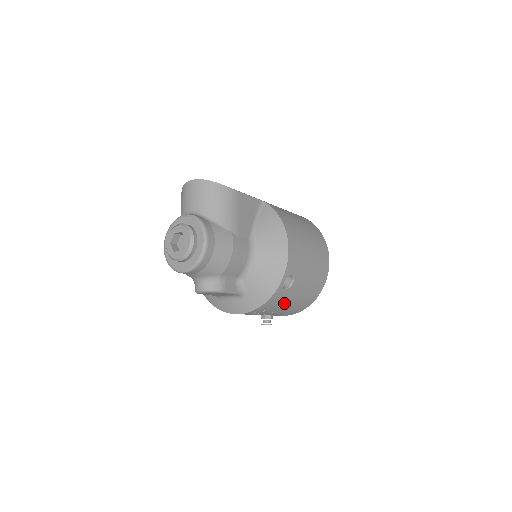
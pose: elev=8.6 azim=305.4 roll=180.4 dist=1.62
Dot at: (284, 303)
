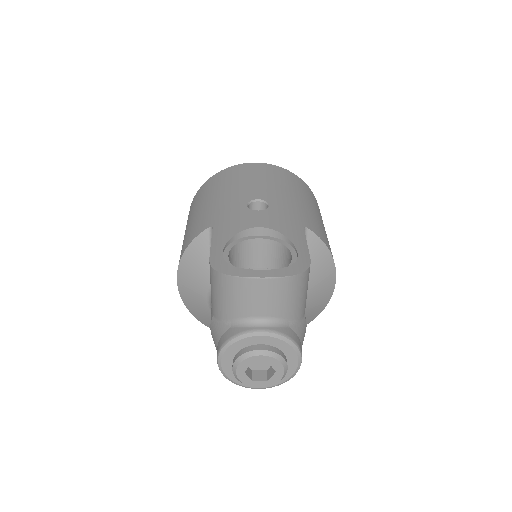
Dot at: occluded
